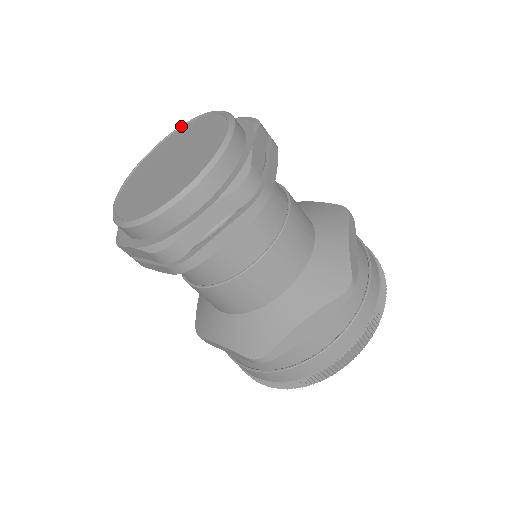
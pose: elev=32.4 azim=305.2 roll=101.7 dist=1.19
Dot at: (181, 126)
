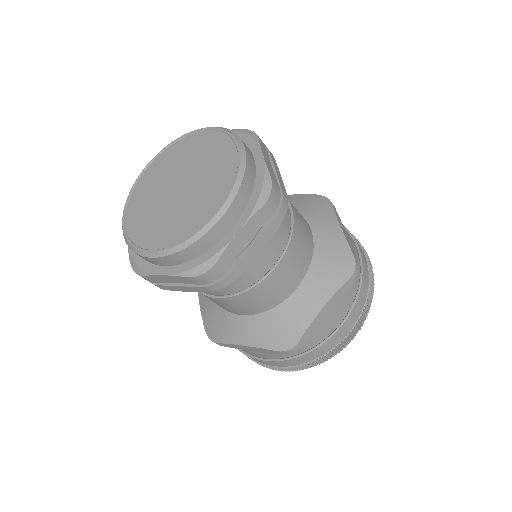
Dot at: (169, 145)
